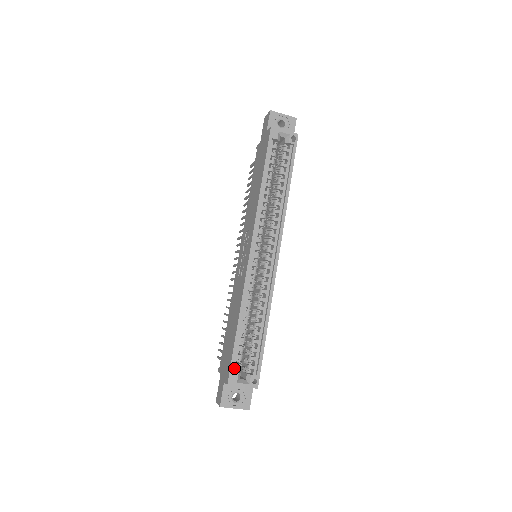
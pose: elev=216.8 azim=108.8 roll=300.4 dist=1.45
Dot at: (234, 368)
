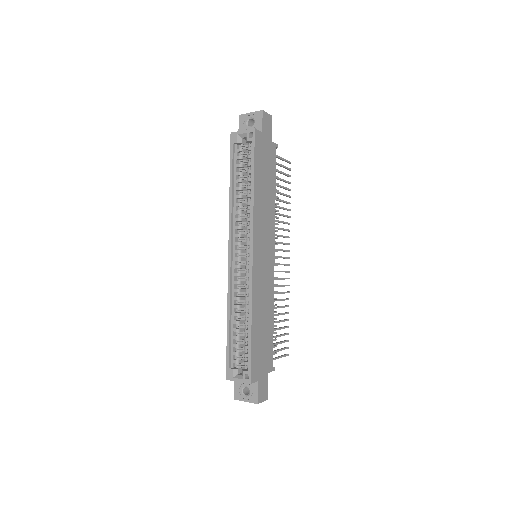
Dot at: (232, 364)
